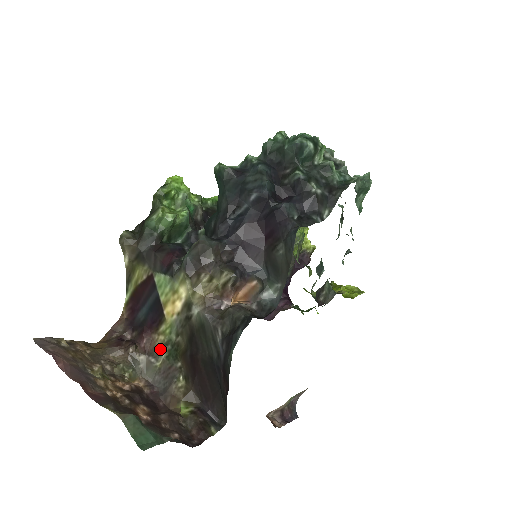
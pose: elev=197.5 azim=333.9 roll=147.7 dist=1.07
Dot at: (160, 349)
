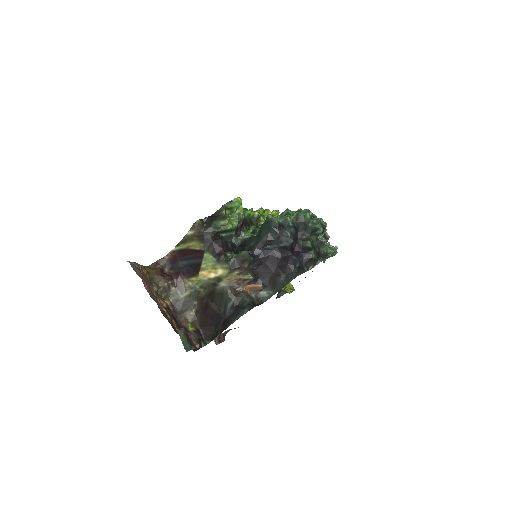
Dot at: (186, 289)
